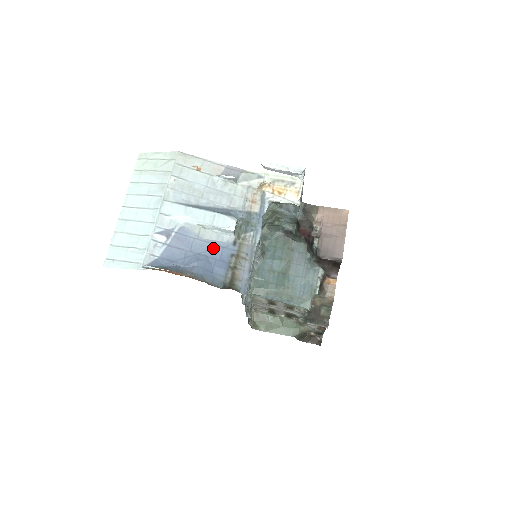
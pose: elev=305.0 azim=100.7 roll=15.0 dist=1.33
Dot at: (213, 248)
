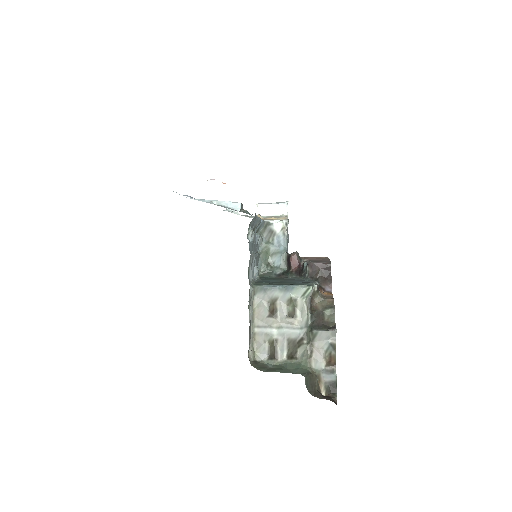
Dot at: occluded
